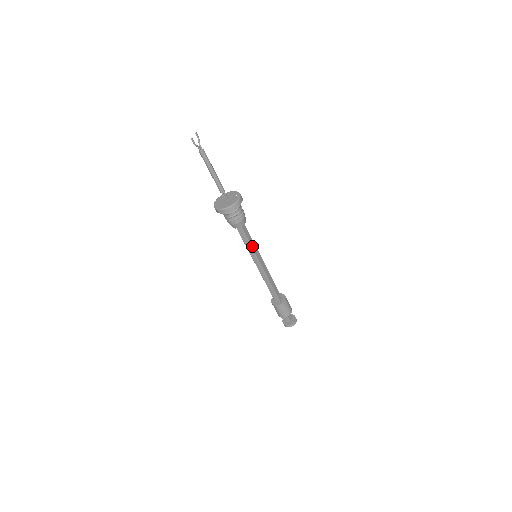
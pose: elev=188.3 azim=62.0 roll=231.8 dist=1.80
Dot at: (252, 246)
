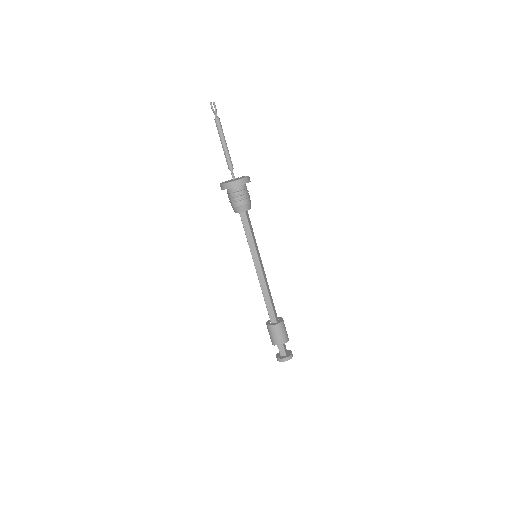
Dot at: (254, 240)
